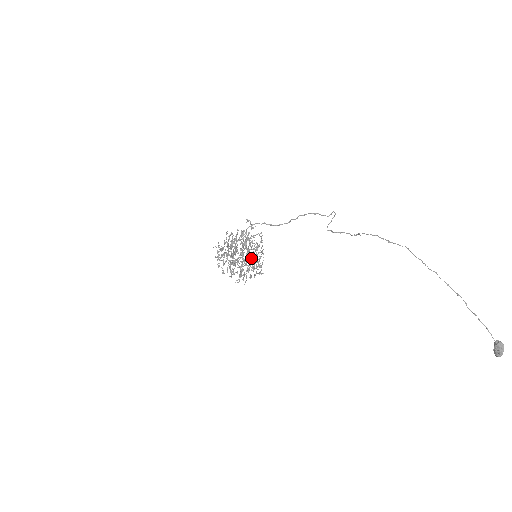
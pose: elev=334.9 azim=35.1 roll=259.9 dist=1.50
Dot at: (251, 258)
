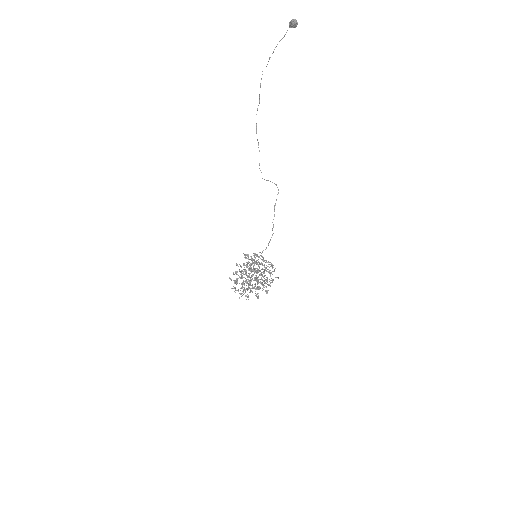
Dot at: occluded
